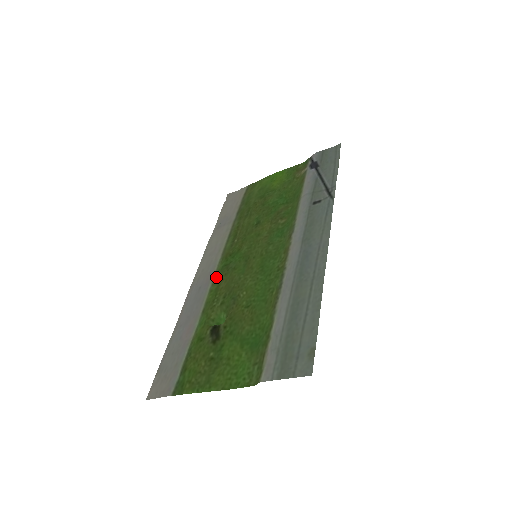
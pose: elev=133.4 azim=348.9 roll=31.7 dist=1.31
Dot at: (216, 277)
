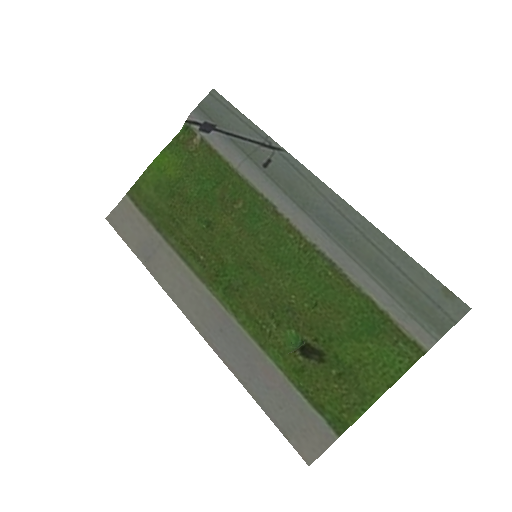
Dot at: (231, 307)
